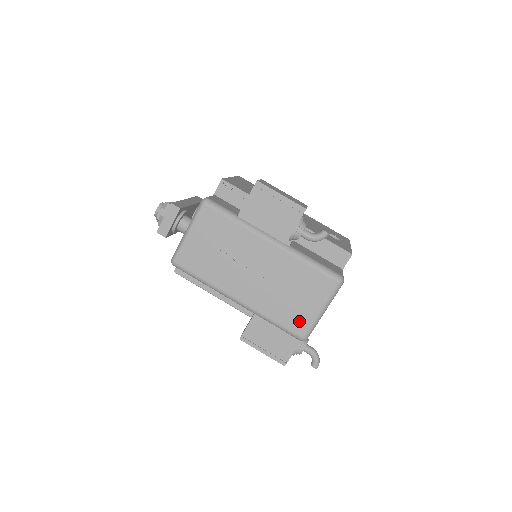
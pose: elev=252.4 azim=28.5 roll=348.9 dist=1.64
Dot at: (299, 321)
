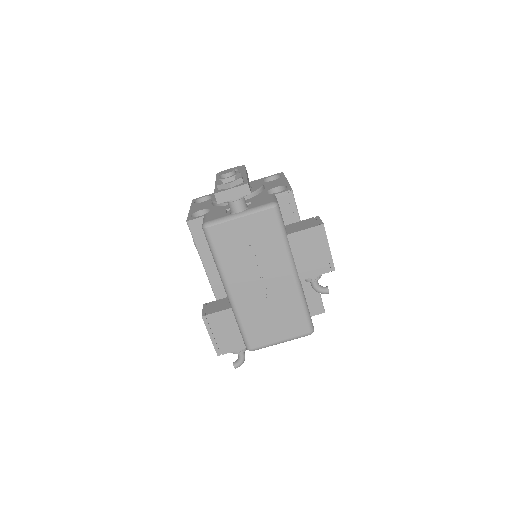
Dot at: (260, 338)
